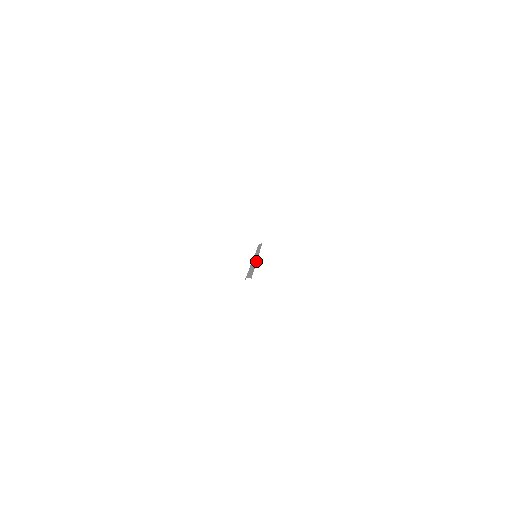
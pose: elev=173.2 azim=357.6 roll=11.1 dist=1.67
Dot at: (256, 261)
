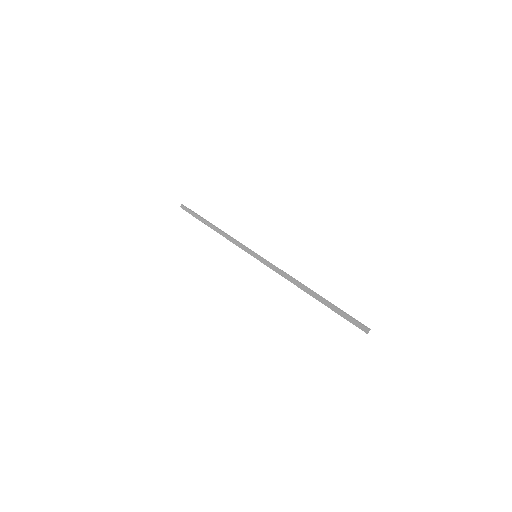
Dot at: (287, 274)
